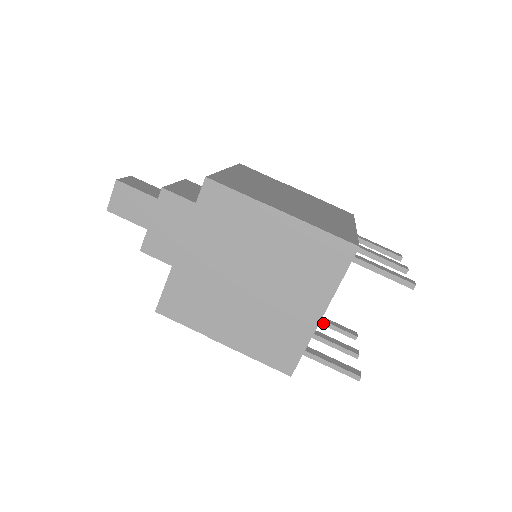
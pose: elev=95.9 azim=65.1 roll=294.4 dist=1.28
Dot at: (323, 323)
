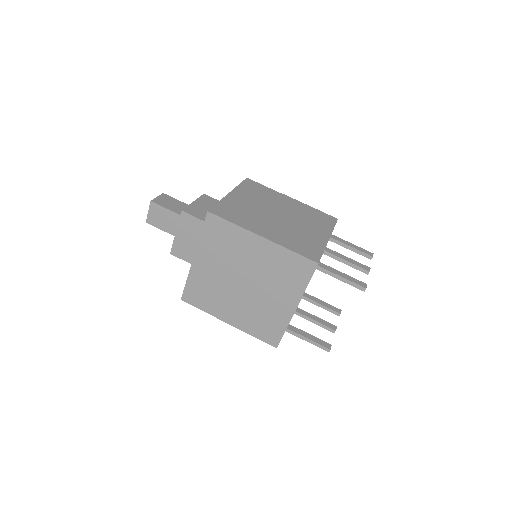
Dot at: (314, 303)
